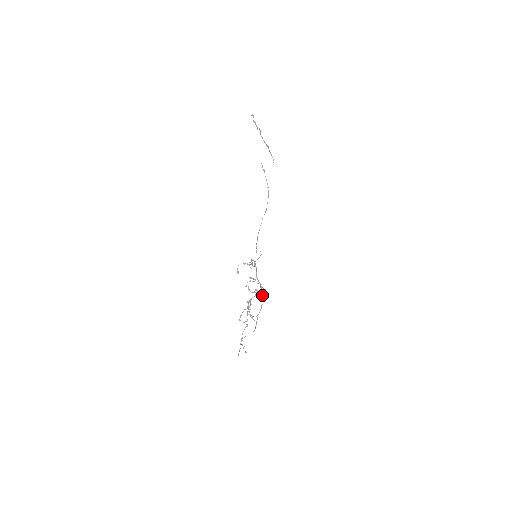
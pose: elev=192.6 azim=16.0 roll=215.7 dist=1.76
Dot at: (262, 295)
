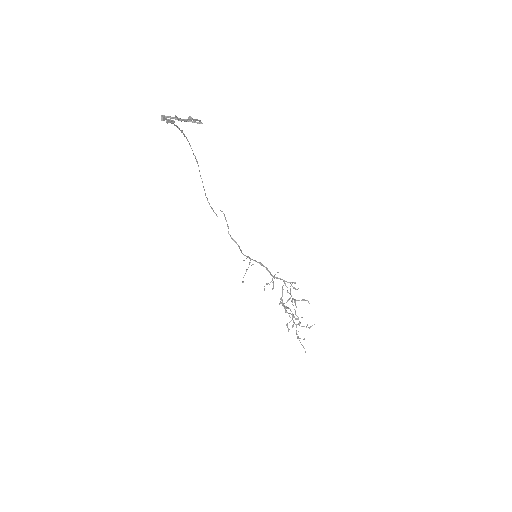
Dot at: (303, 300)
